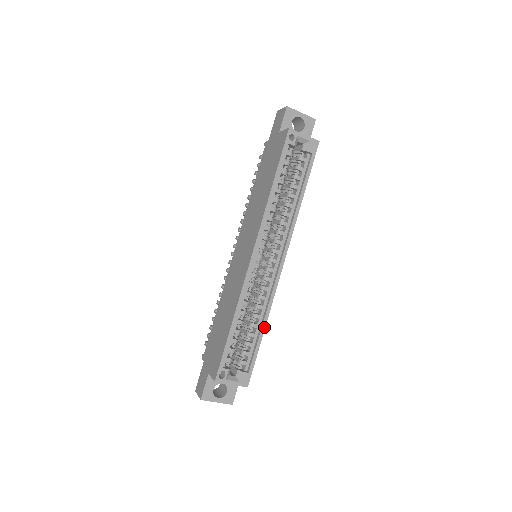
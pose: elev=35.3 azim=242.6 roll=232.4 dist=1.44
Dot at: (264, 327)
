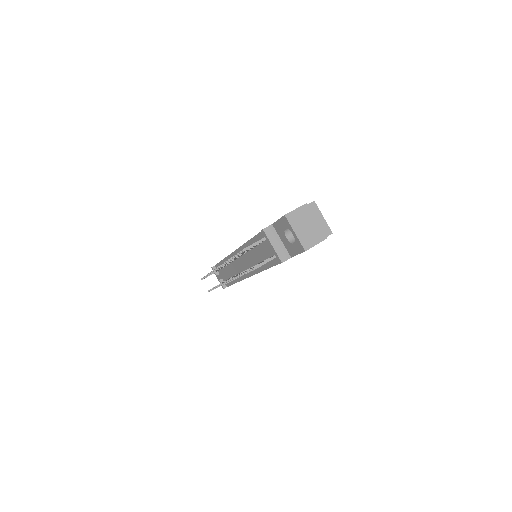
Dot at: occluded
